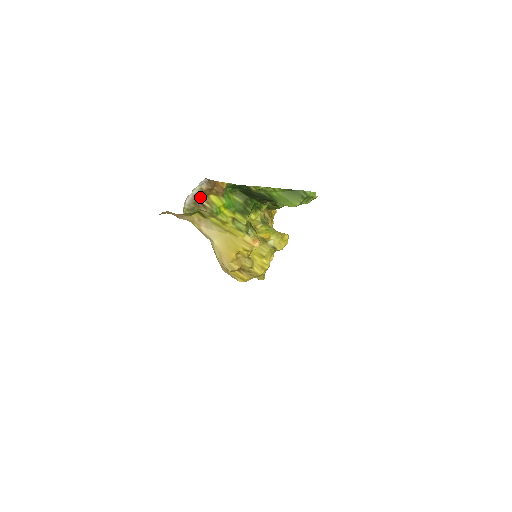
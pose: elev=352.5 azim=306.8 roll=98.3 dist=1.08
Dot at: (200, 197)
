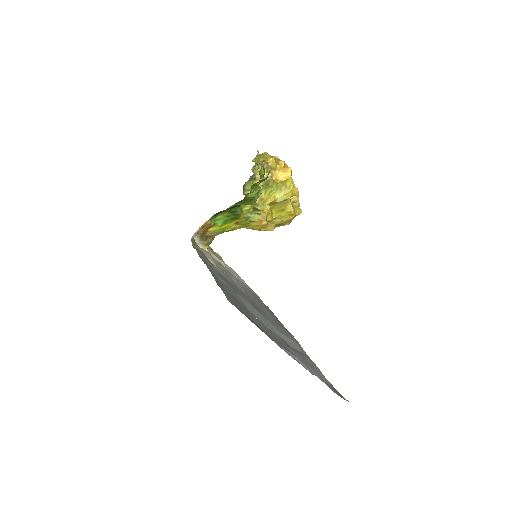
Dot at: (204, 236)
